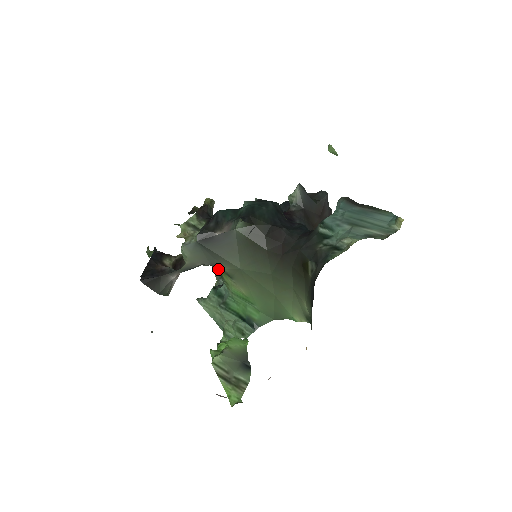
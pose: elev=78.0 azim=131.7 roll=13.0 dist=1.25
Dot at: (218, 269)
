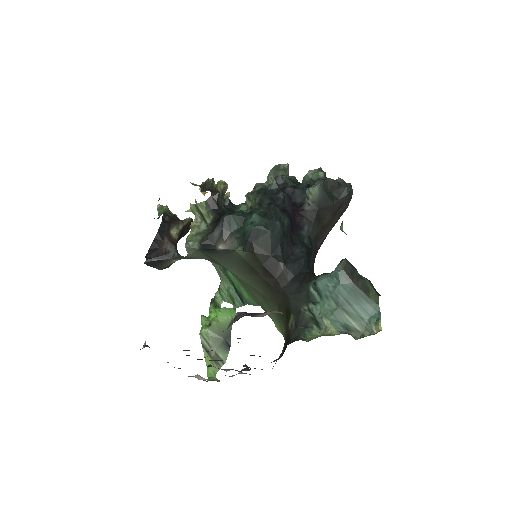
Dot at: occluded
